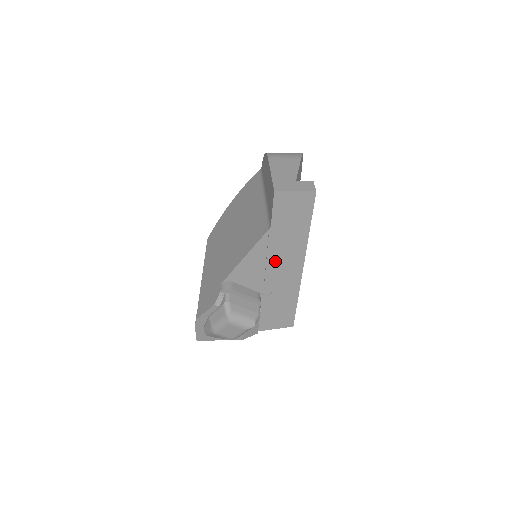
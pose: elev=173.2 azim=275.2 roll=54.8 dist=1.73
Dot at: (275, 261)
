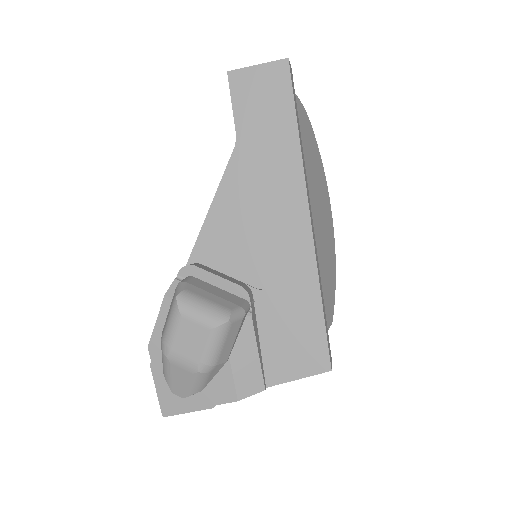
Dot at: (259, 207)
